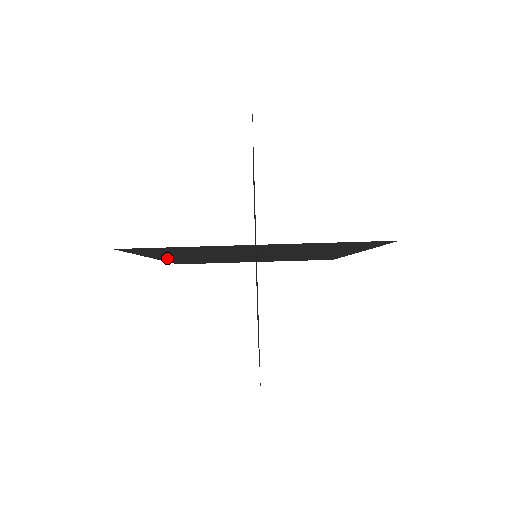
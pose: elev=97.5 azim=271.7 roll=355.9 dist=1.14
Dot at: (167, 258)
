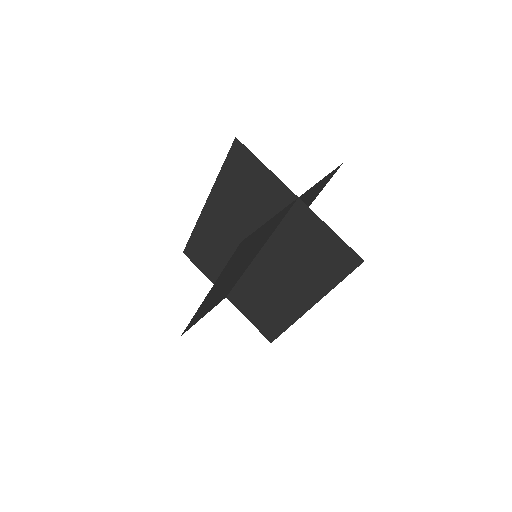
Dot at: (212, 292)
